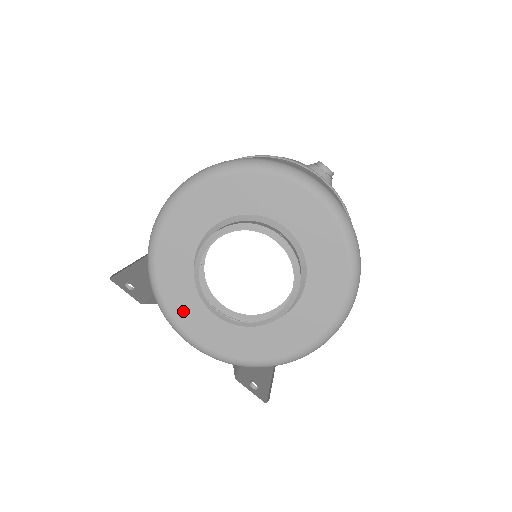
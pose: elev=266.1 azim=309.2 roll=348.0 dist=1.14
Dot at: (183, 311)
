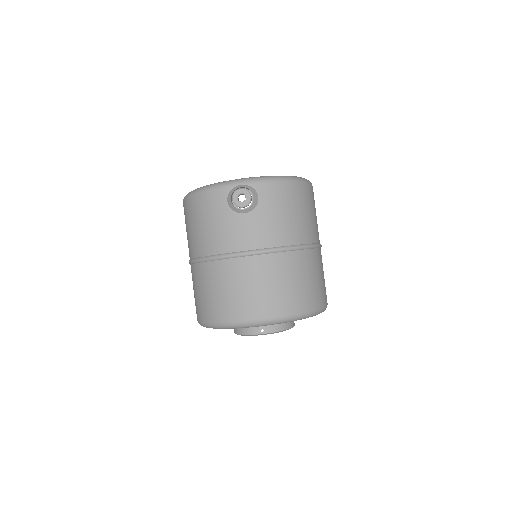
Dot at: occluded
